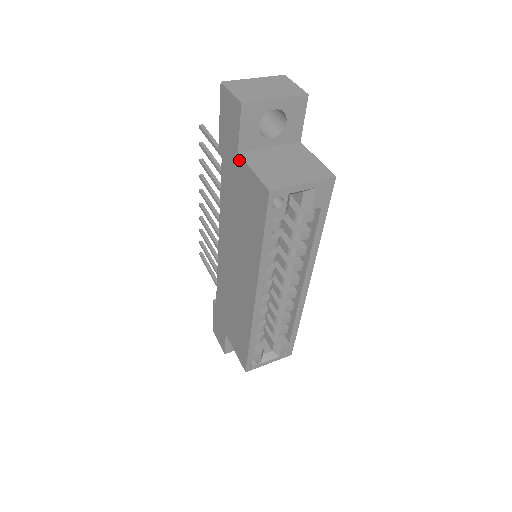
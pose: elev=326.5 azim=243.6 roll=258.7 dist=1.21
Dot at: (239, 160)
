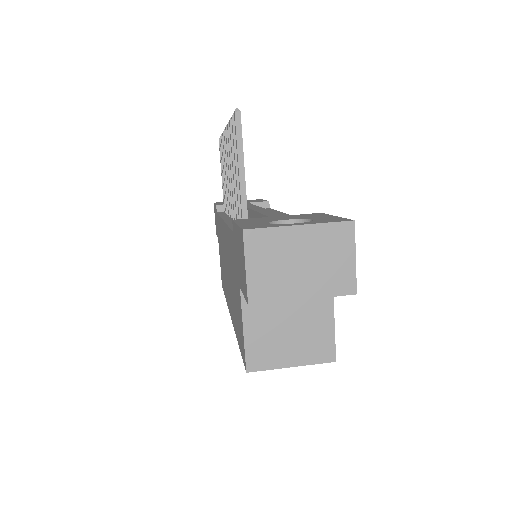
Dot at: (239, 291)
